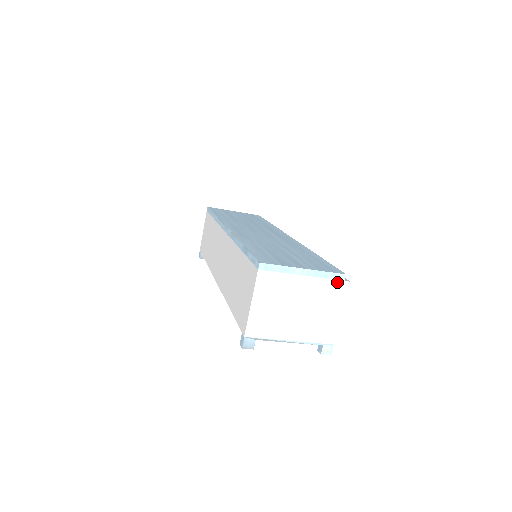
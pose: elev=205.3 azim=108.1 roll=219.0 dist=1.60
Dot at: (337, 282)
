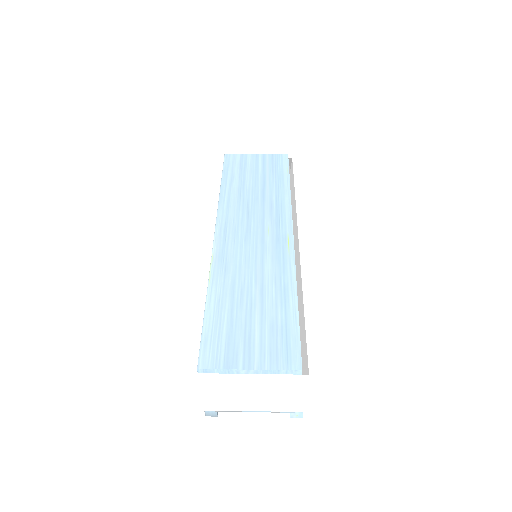
Dot at: (292, 376)
